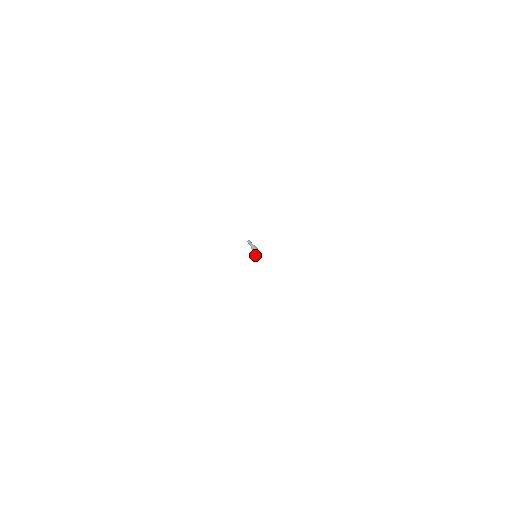
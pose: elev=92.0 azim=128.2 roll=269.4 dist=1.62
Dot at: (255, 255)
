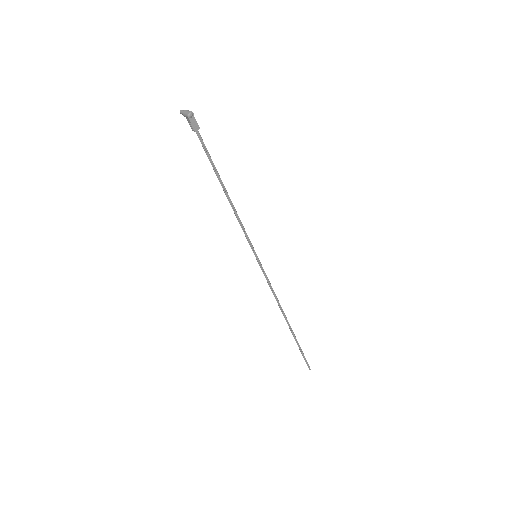
Dot at: (239, 223)
